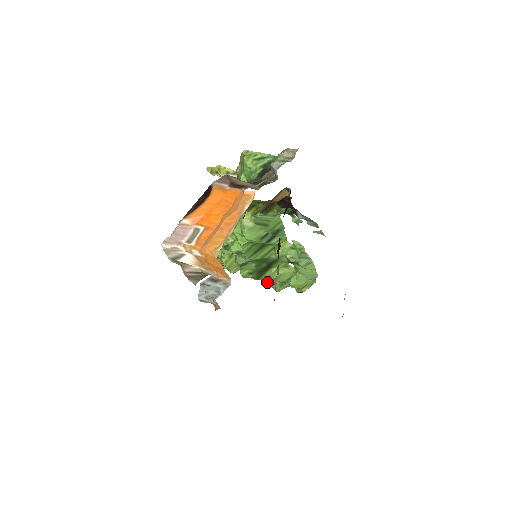
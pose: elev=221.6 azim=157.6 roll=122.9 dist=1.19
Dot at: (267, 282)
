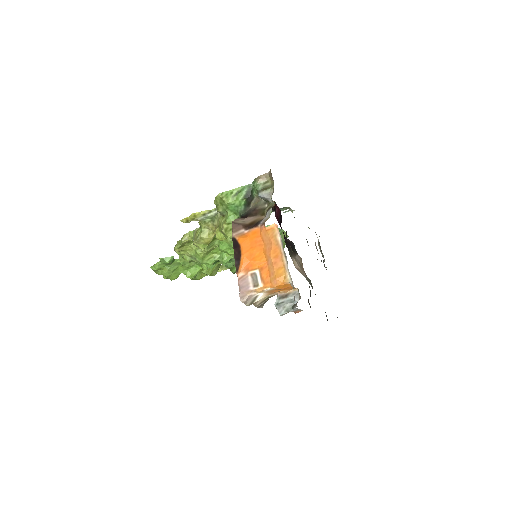
Dot at: occluded
